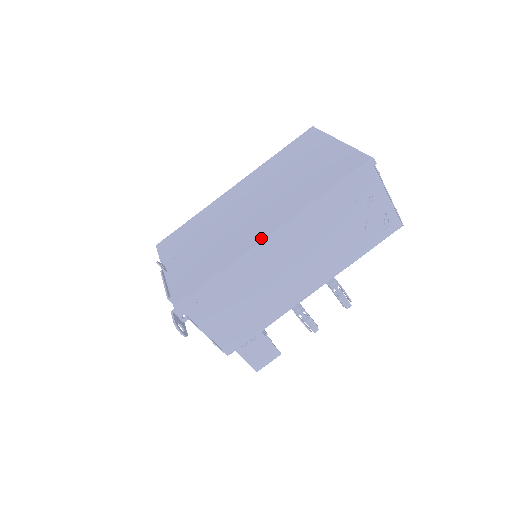
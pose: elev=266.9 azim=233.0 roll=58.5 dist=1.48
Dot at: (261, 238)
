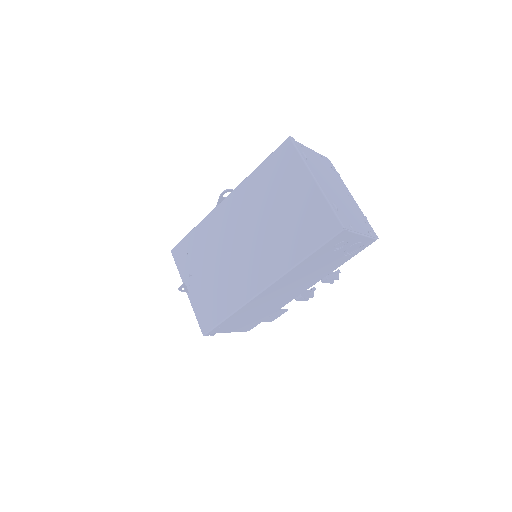
Dot at: (257, 290)
